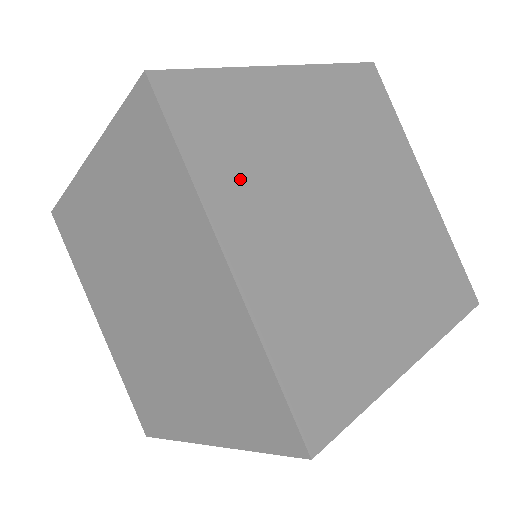
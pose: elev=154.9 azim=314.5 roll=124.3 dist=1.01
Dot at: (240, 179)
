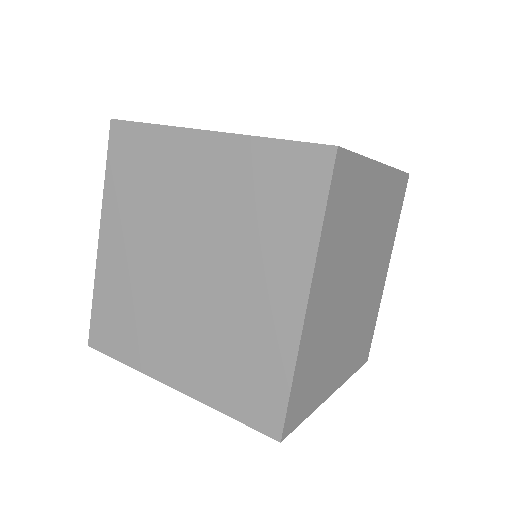
Dot at: (335, 244)
